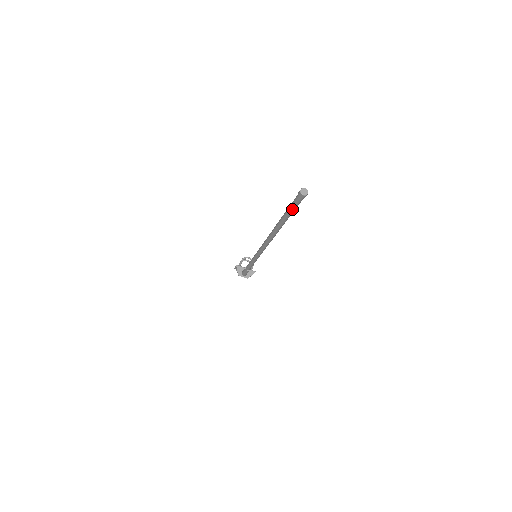
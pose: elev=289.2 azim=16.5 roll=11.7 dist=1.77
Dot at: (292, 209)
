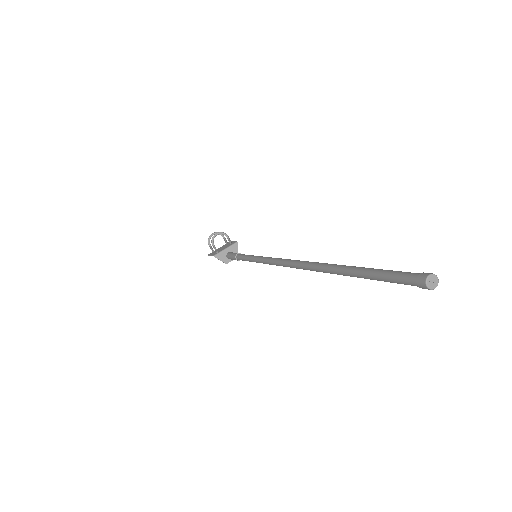
Dot at: (386, 281)
